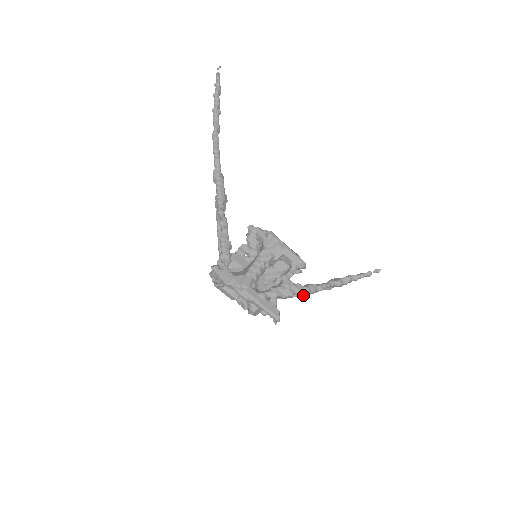
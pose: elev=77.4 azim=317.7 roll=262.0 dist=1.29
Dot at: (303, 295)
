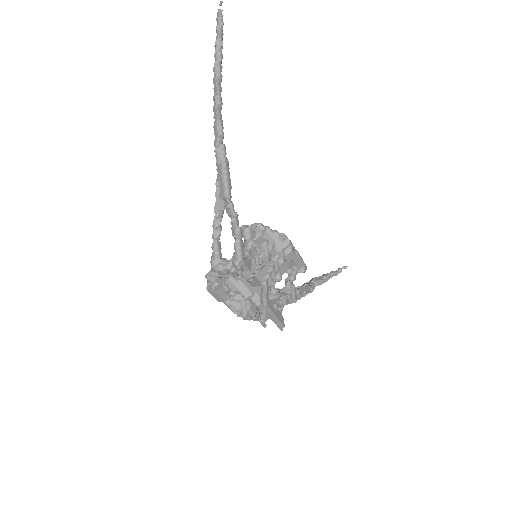
Dot at: occluded
